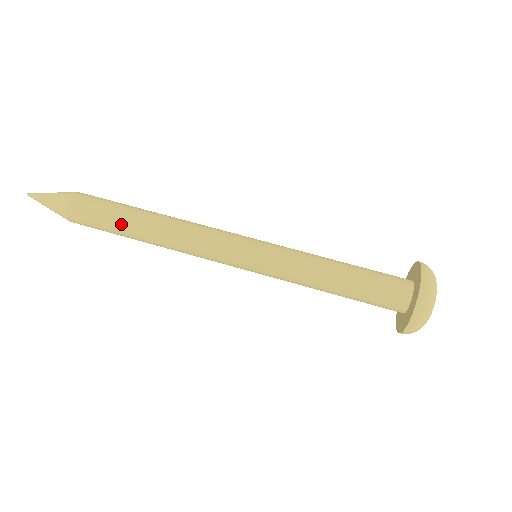
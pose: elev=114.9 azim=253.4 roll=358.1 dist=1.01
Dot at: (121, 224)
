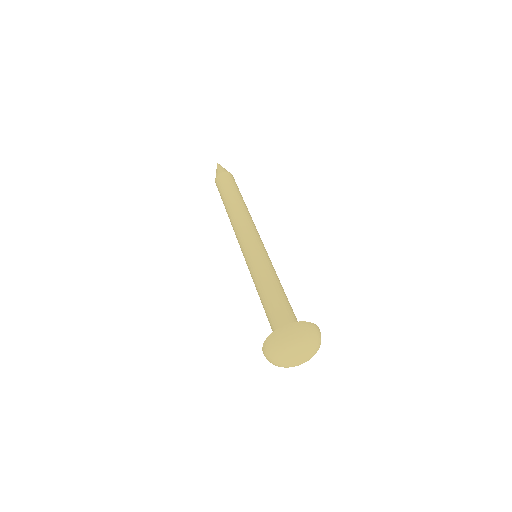
Dot at: (231, 192)
